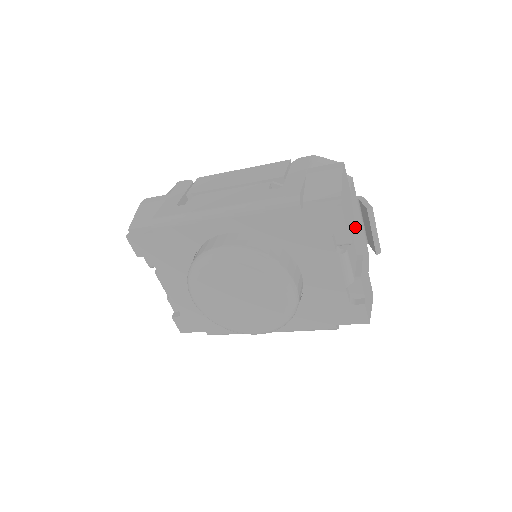
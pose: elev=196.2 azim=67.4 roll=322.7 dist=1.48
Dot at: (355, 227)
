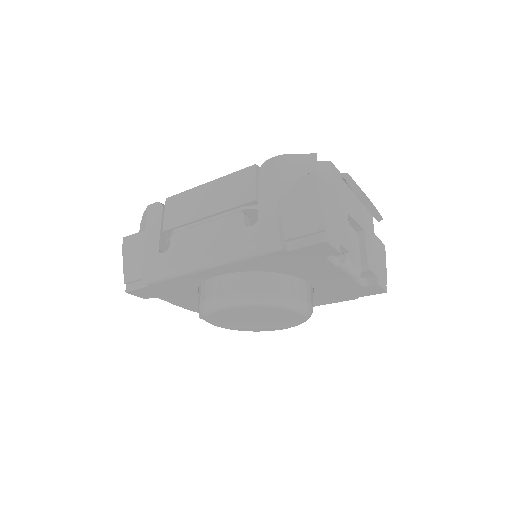
Dot at: (348, 215)
